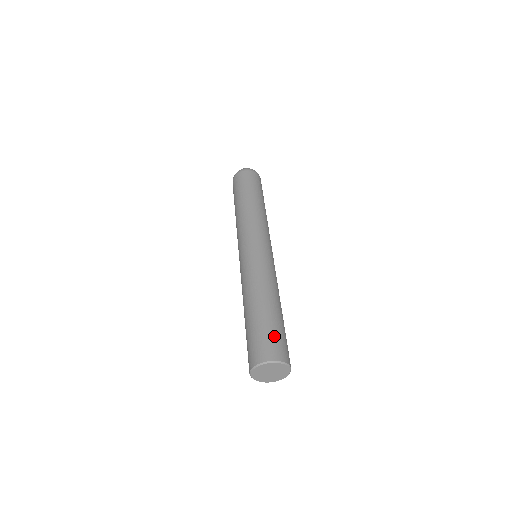
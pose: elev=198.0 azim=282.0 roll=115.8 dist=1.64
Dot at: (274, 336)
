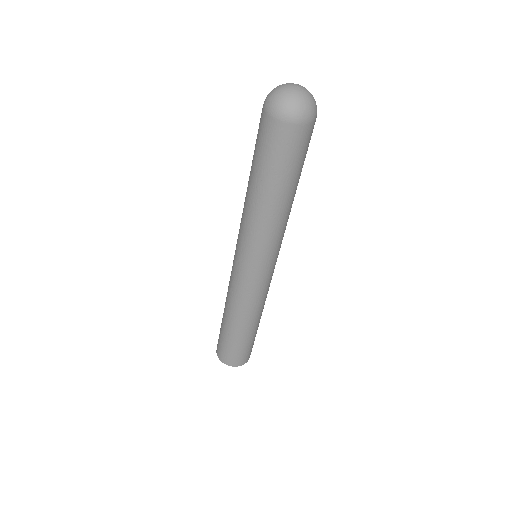
Dot at: (250, 349)
